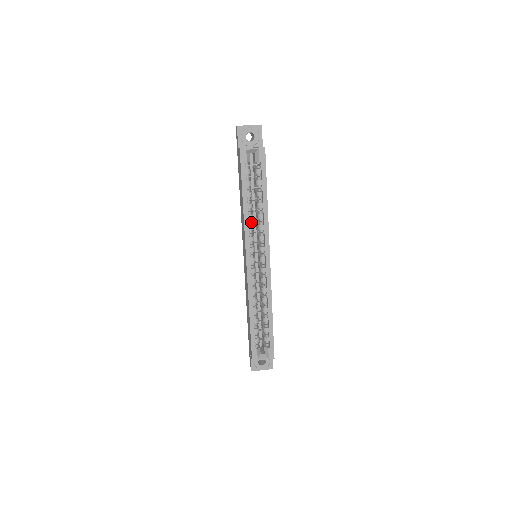
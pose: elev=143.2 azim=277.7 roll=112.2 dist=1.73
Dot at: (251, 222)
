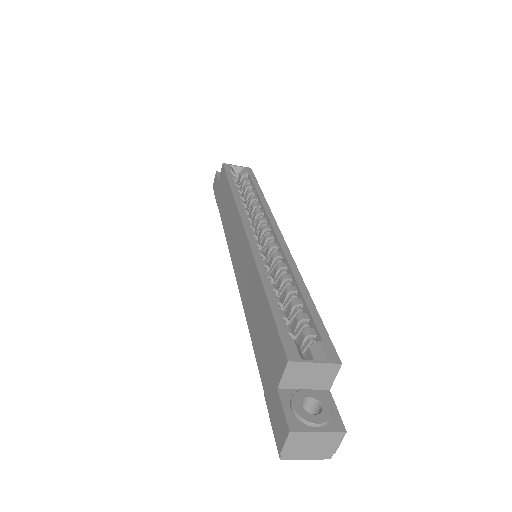
Dot at: occluded
